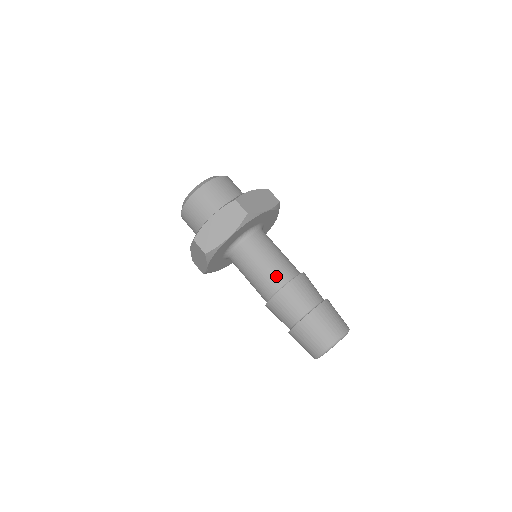
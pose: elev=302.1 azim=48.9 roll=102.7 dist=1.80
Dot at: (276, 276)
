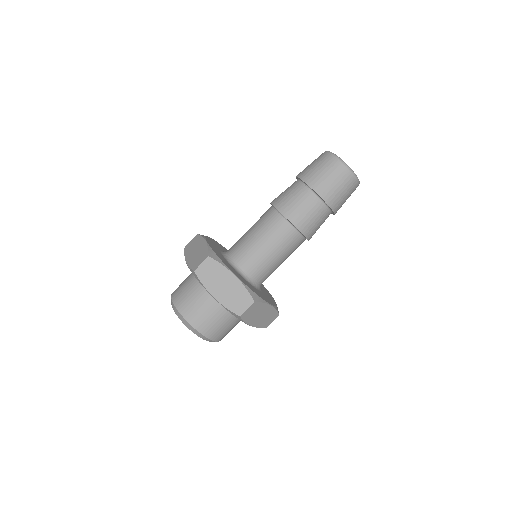
Dot at: (263, 215)
